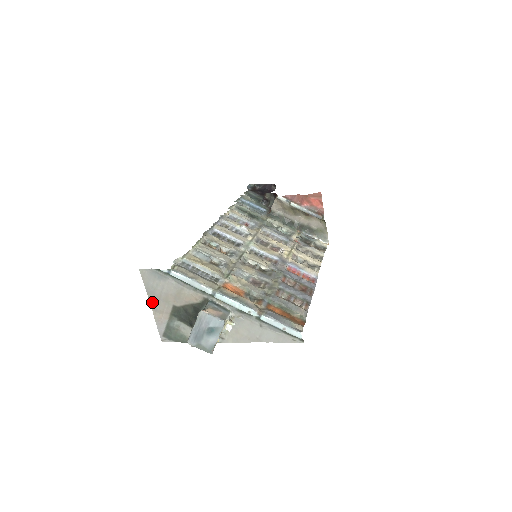
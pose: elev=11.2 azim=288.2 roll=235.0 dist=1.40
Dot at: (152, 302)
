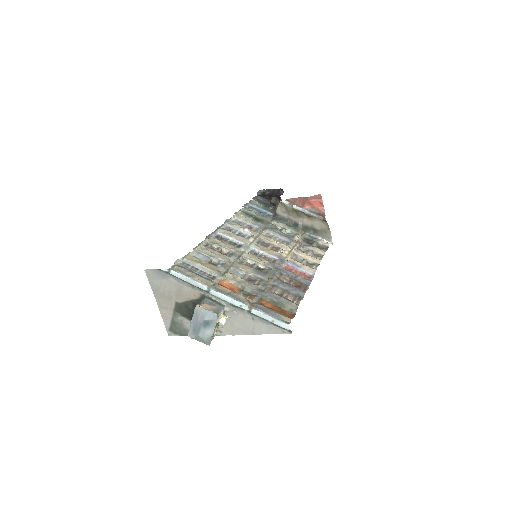
Dot at: (158, 299)
